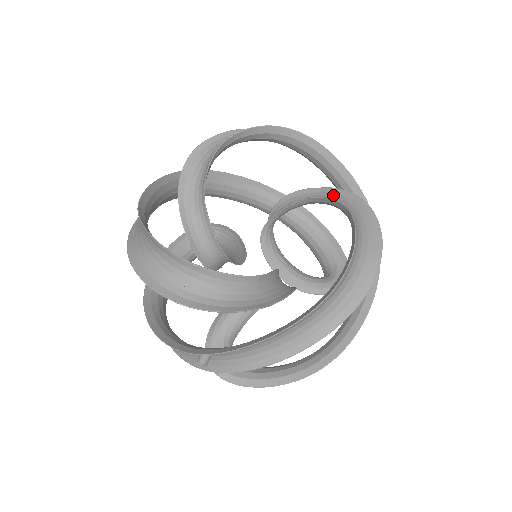
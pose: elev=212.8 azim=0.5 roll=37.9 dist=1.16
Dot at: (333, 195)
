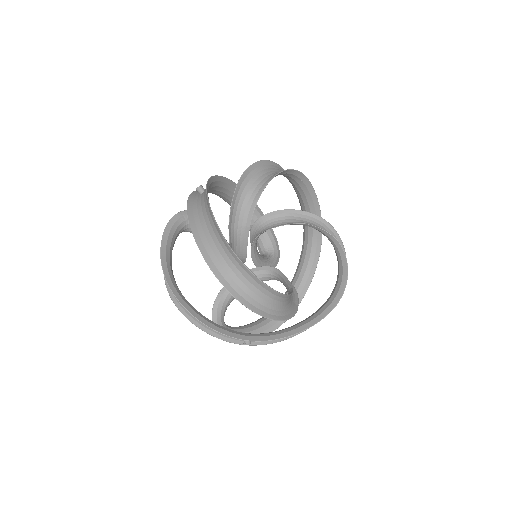
Dot at: (314, 220)
